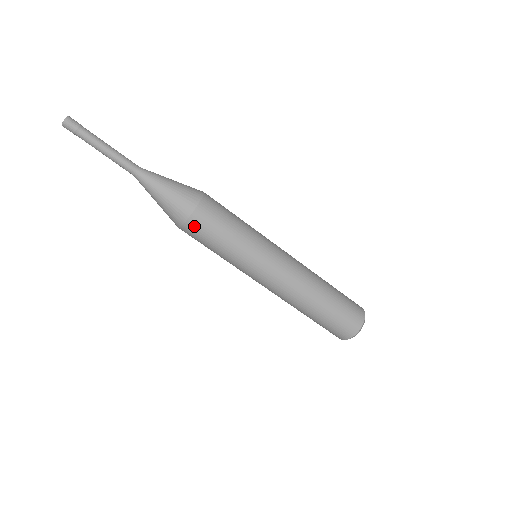
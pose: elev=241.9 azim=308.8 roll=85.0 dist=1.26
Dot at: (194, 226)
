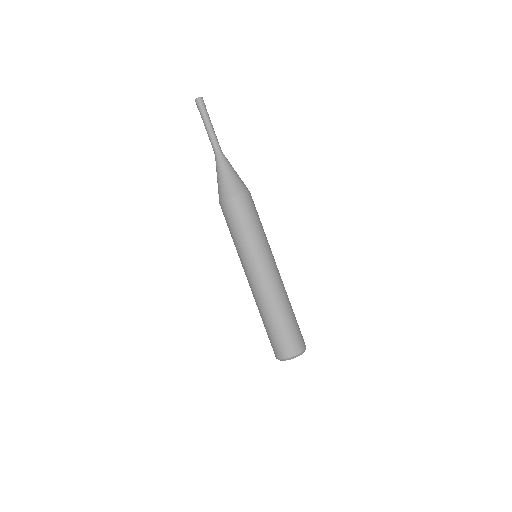
Dot at: (227, 207)
